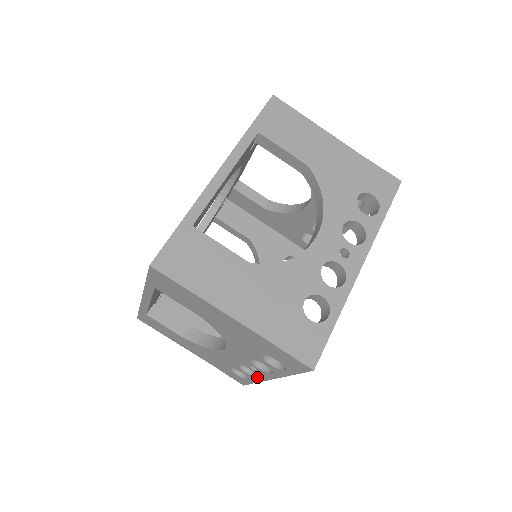
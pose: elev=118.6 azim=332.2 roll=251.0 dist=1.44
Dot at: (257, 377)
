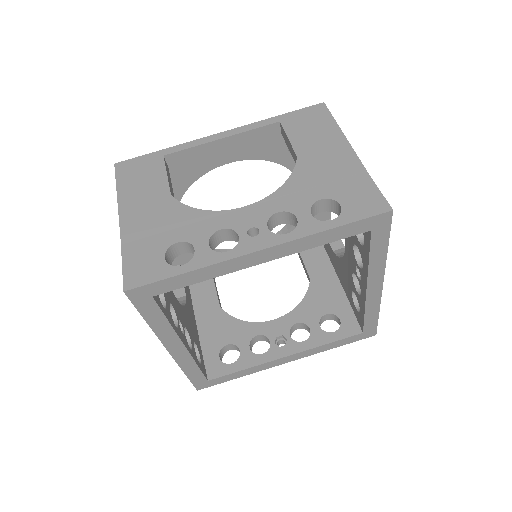
Dot at: occluded
